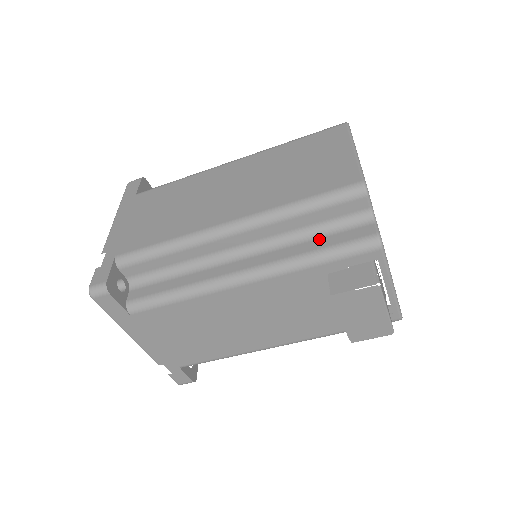
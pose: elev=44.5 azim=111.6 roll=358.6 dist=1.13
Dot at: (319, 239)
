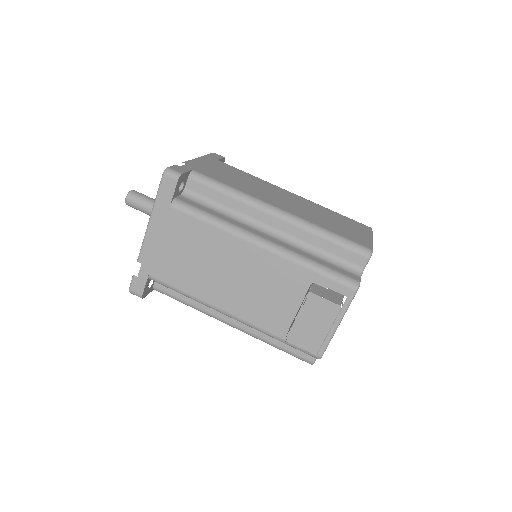
Dot at: (323, 260)
